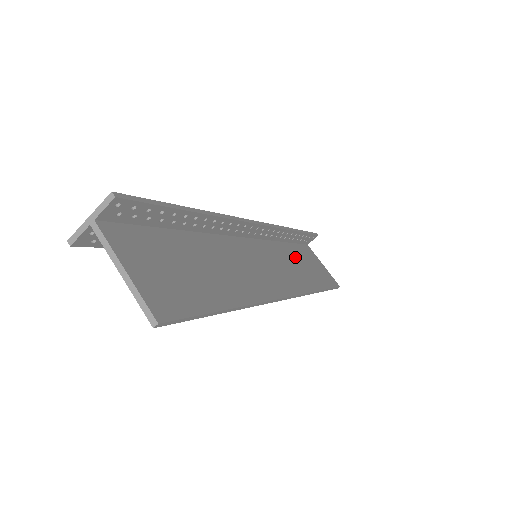
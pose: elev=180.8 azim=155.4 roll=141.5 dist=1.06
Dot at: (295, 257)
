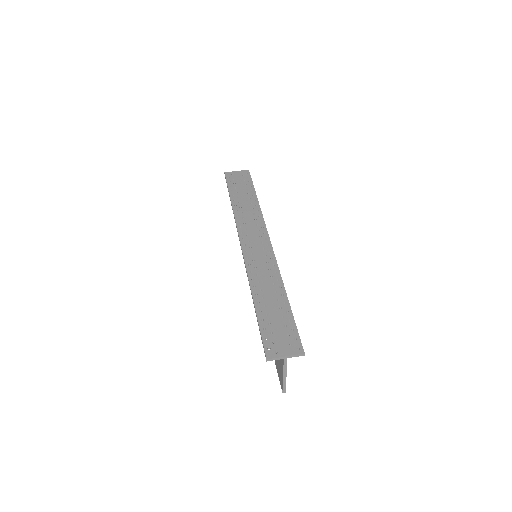
Dot at: occluded
